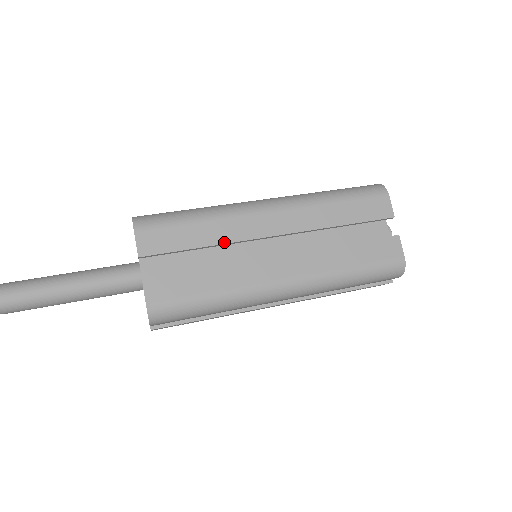
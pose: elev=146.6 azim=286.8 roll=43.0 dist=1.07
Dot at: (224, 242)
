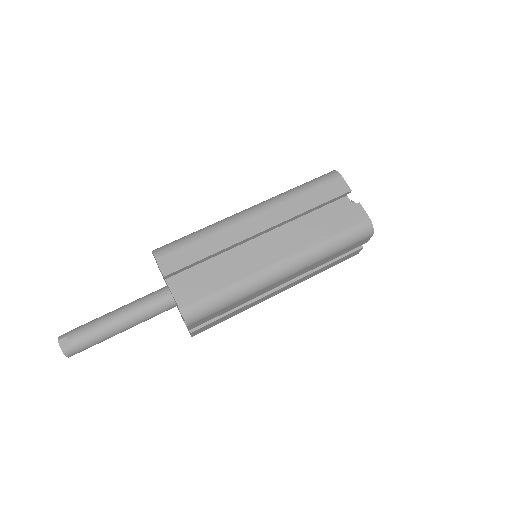
Dot at: occluded
